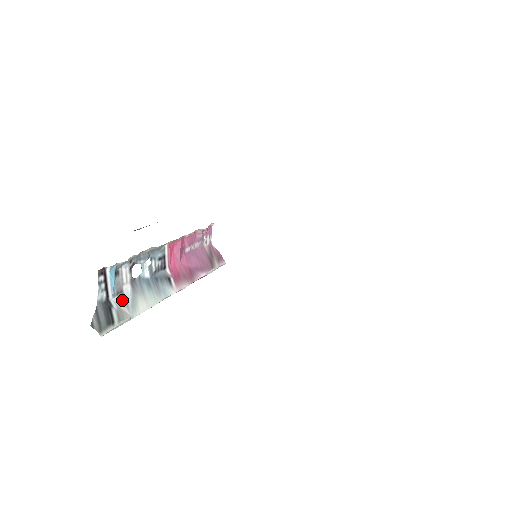
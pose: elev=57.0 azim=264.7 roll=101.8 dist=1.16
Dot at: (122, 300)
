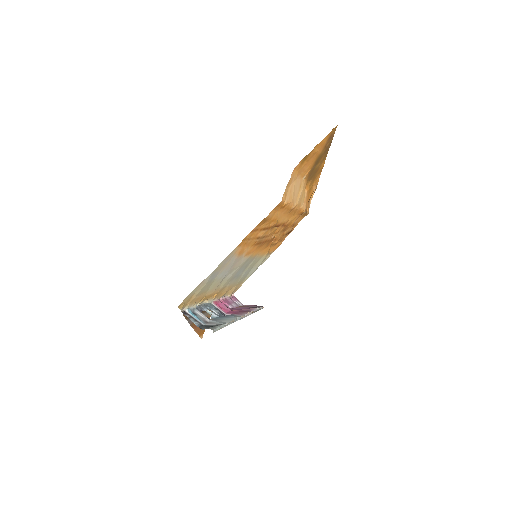
Dot at: (211, 324)
